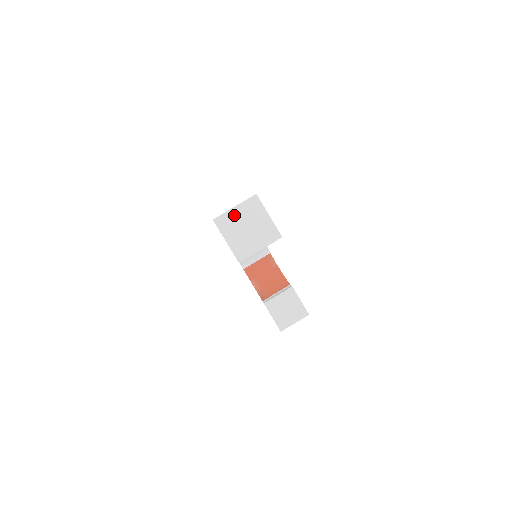
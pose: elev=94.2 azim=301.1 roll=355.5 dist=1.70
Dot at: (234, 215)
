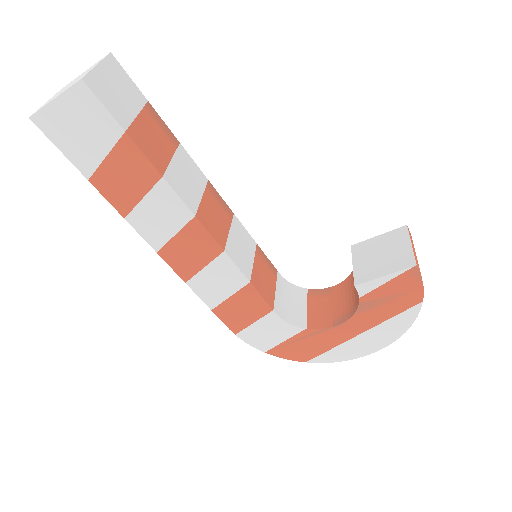
Dot at: occluded
